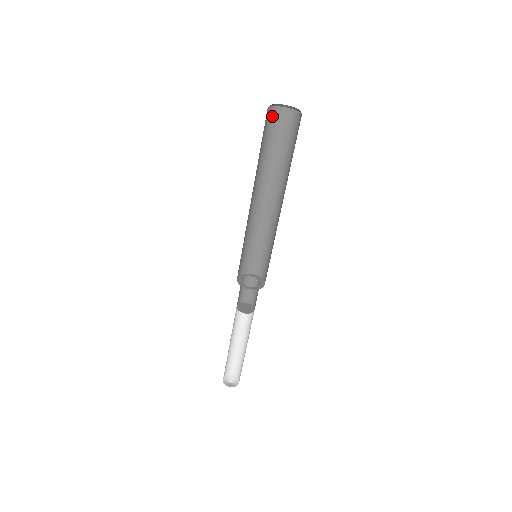
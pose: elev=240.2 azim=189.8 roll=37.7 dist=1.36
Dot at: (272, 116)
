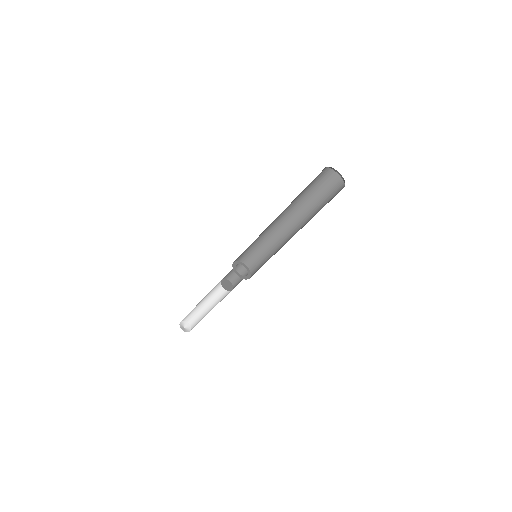
Dot at: (322, 172)
